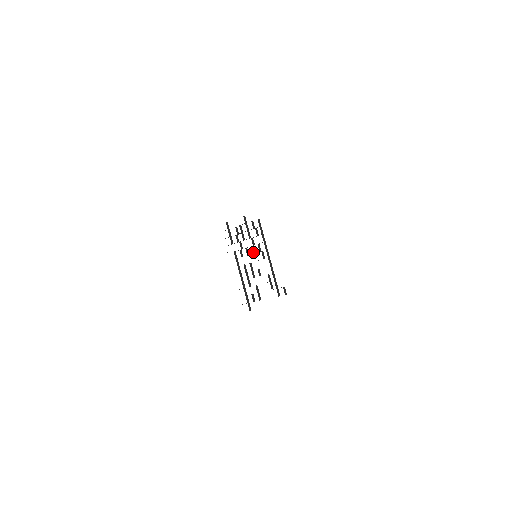
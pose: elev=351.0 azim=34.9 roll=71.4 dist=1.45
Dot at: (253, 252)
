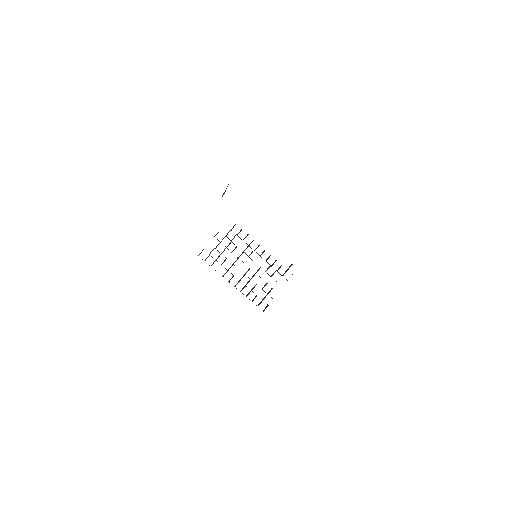
Dot at: (248, 256)
